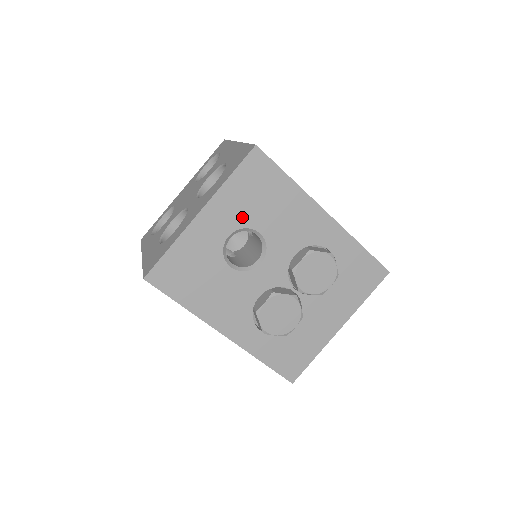
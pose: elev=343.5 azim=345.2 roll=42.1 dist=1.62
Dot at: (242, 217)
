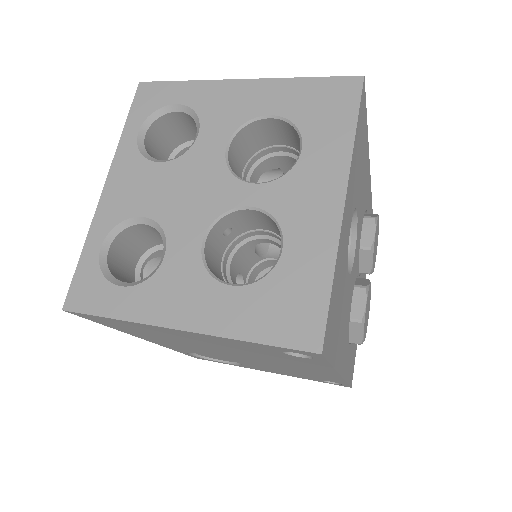
Dot at: (355, 193)
